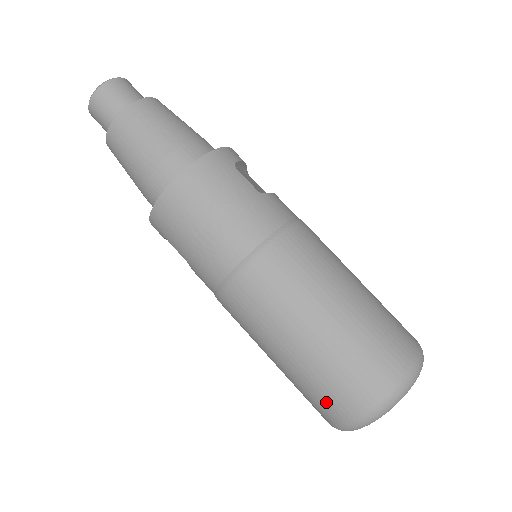
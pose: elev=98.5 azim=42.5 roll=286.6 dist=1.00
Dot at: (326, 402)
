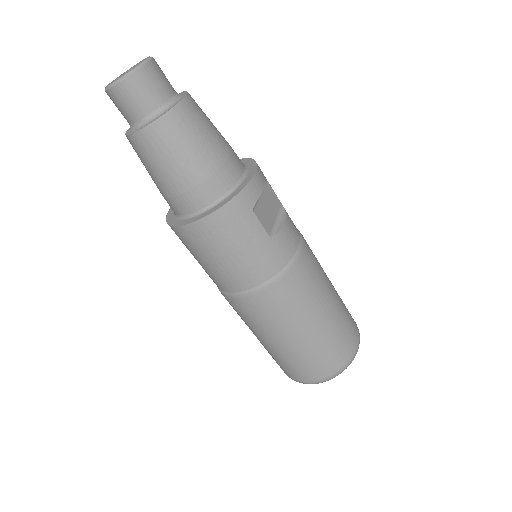
Dot at: (280, 366)
